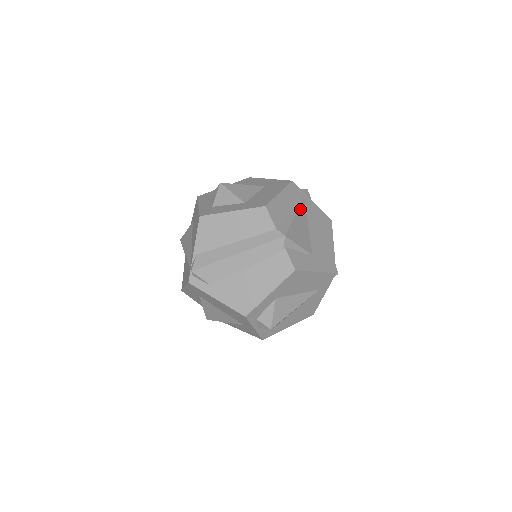
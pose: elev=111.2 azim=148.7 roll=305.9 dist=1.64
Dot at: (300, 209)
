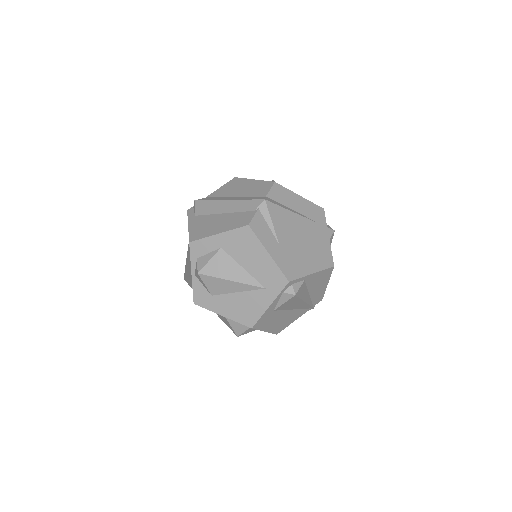
Dot at: (307, 220)
